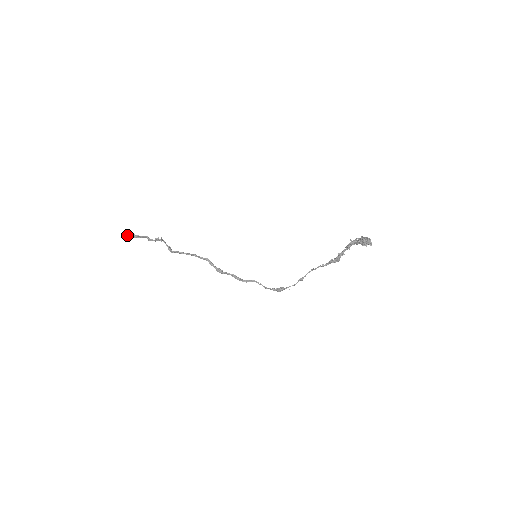
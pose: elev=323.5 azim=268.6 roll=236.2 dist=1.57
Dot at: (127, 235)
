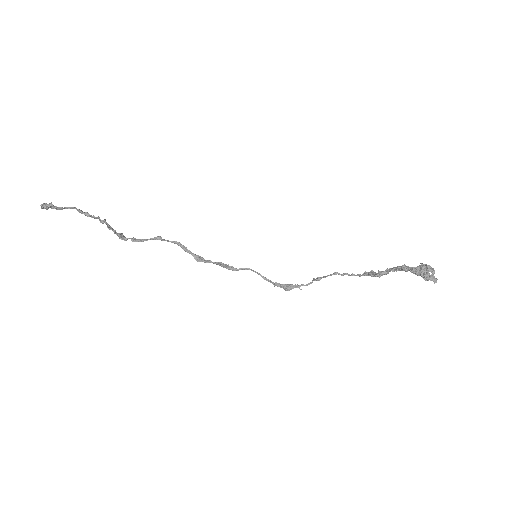
Dot at: (44, 208)
